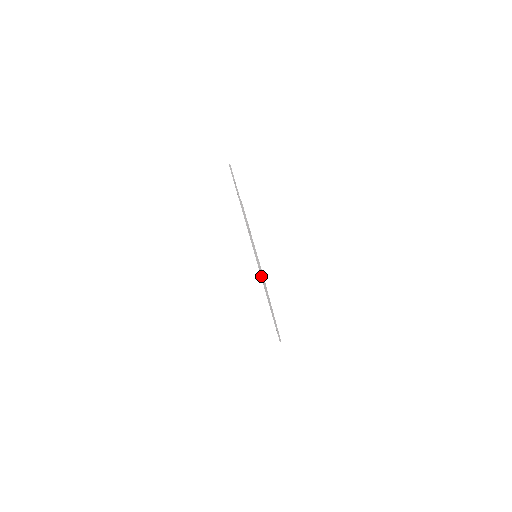
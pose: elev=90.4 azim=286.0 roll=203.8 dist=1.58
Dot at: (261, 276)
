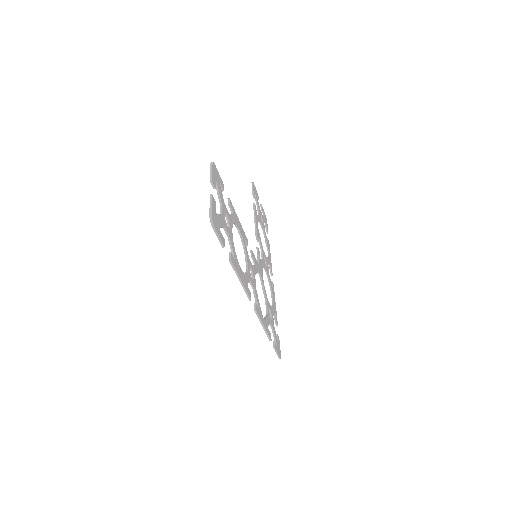
Dot at: (210, 219)
